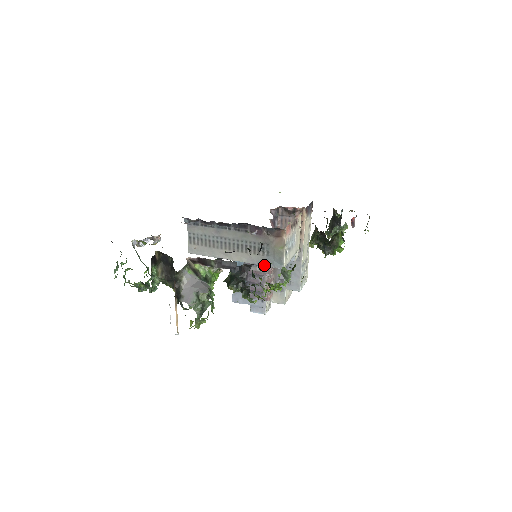
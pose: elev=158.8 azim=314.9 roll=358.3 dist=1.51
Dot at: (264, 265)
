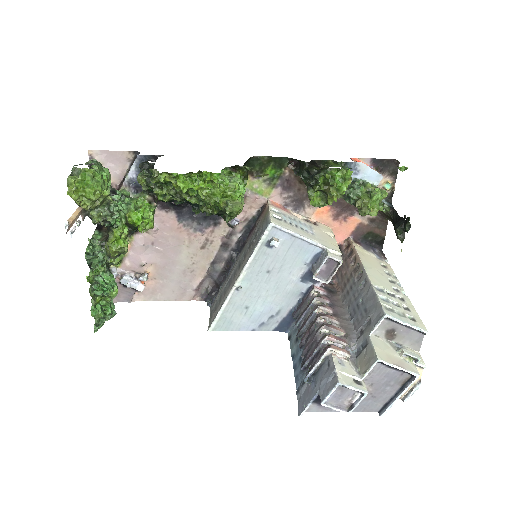
Dot at: (256, 245)
